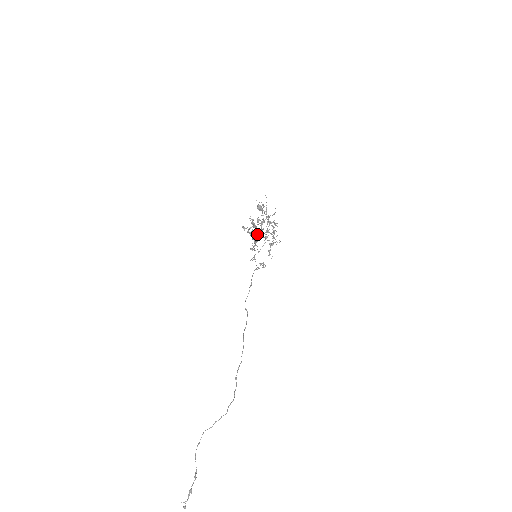
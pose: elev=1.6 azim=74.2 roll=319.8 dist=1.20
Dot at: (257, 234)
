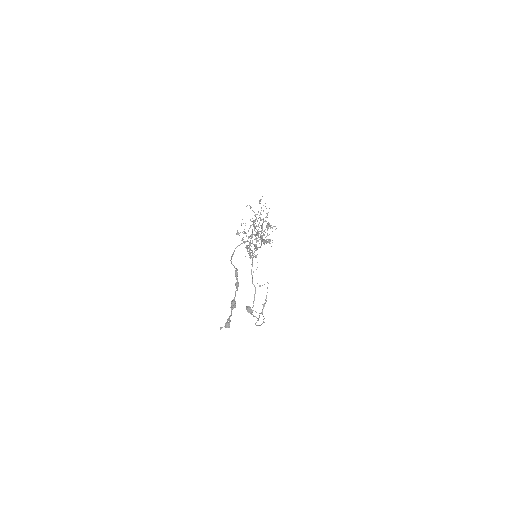
Dot at: occluded
